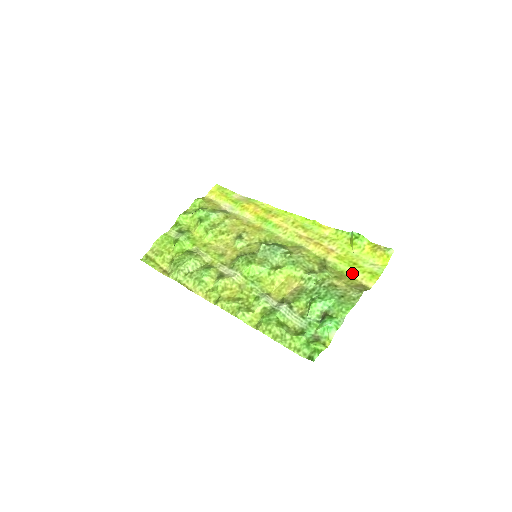
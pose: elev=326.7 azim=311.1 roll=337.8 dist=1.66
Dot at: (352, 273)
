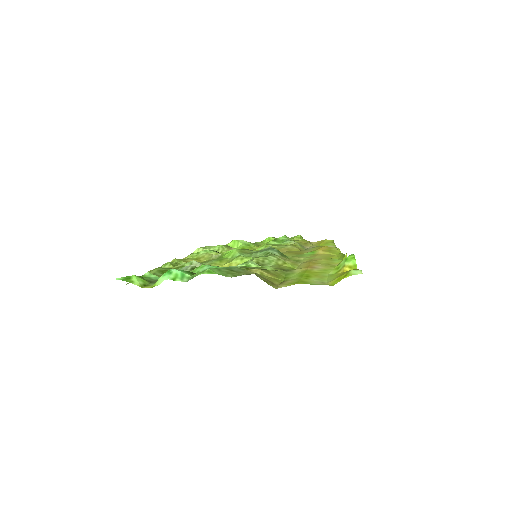
Dot at: (290, 279)
